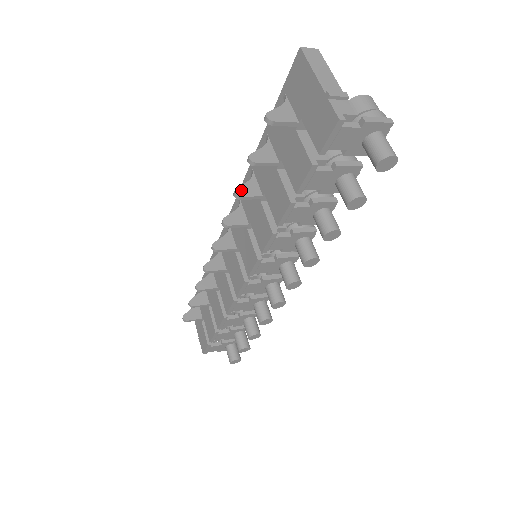
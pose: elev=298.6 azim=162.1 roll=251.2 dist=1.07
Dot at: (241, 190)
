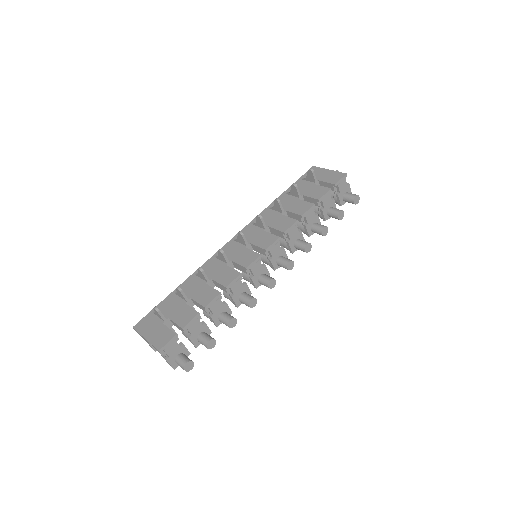
Dot at: (278, 201)
